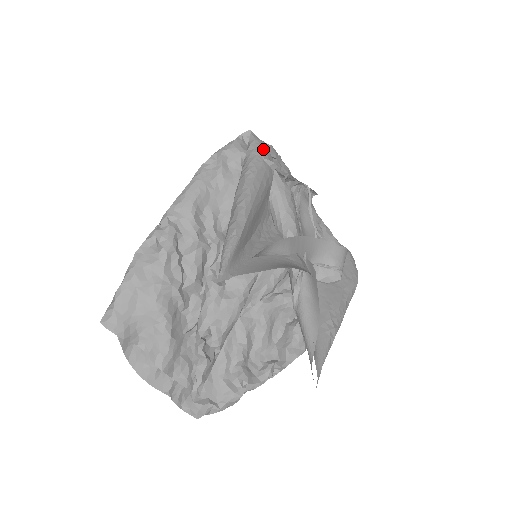
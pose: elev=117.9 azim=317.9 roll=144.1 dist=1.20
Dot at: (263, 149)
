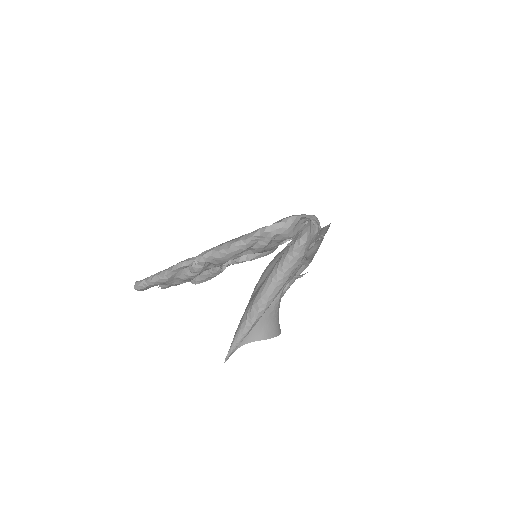
Dot at: (306, 250)
